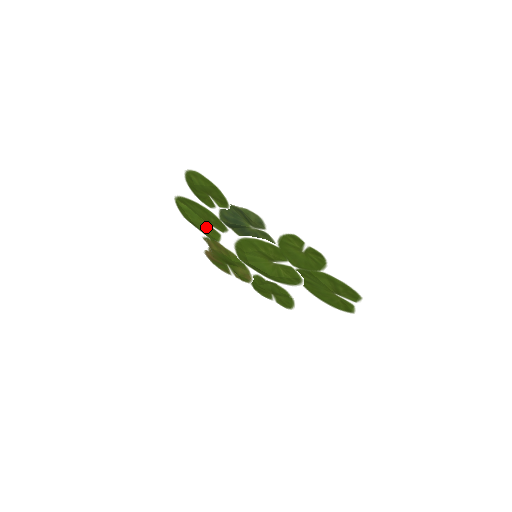
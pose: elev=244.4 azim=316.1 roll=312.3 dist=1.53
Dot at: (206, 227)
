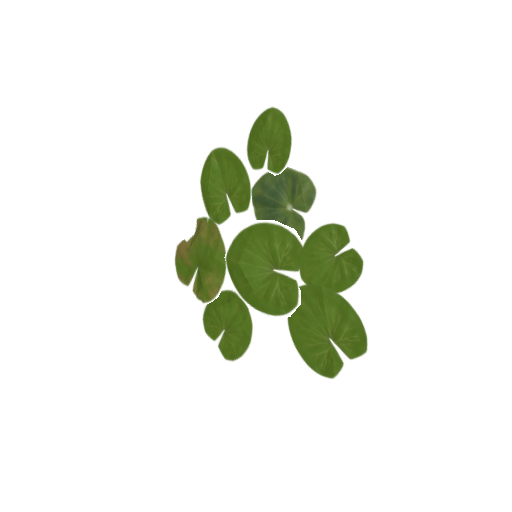
Dot at: (220, 199)
